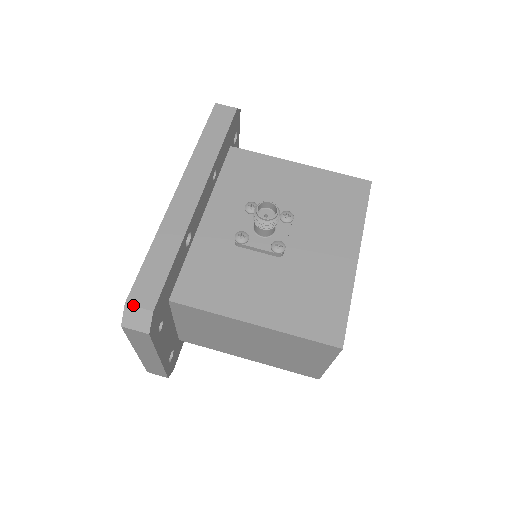
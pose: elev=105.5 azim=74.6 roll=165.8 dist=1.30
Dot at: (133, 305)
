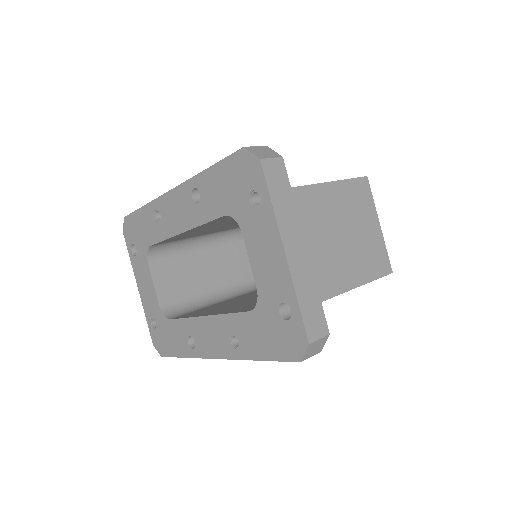
Dot at: (250, 147)
